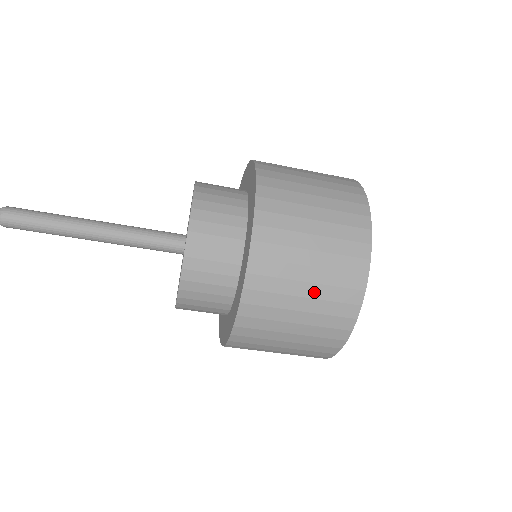
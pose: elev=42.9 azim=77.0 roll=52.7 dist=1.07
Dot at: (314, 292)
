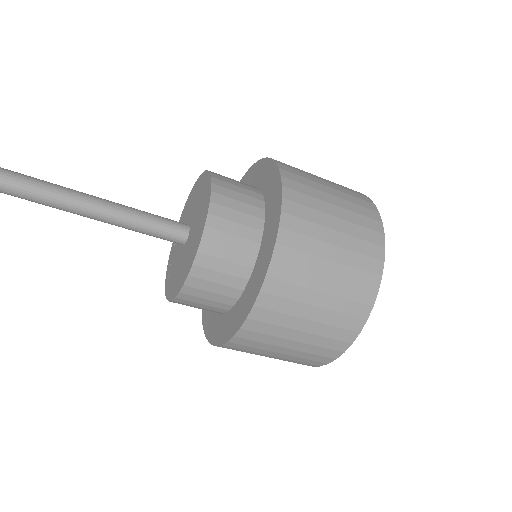
Dot at: (332, 288)
